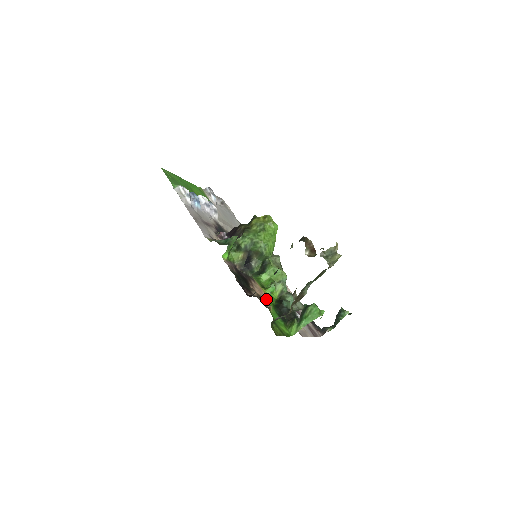
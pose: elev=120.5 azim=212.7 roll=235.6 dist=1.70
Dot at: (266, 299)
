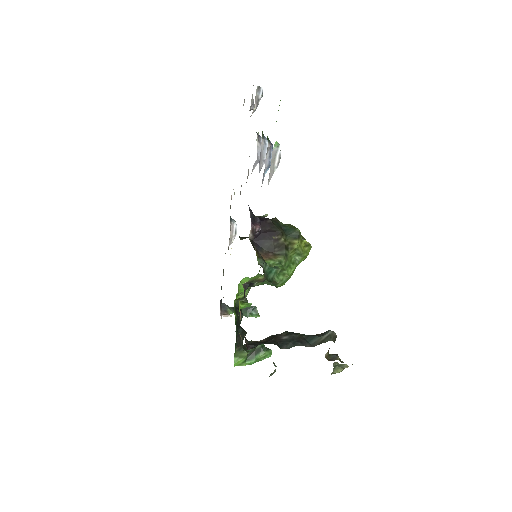
Dot at: occluded
